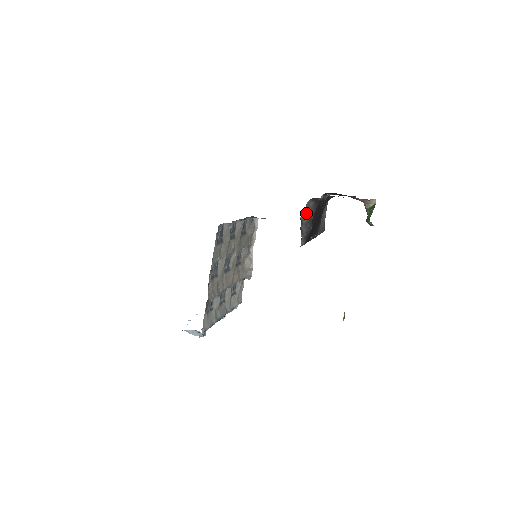
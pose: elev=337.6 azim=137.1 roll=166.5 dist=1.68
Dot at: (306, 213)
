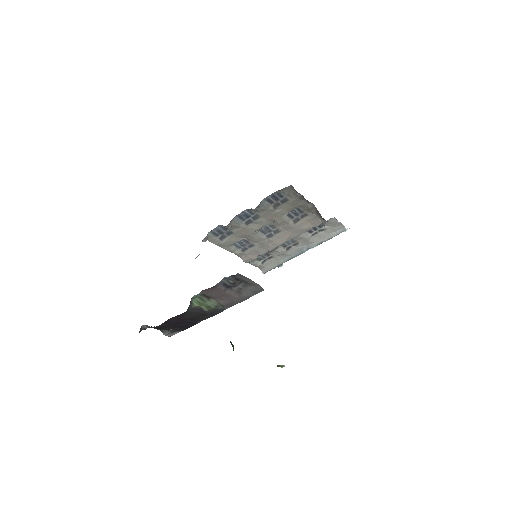
Dot at: occluded
